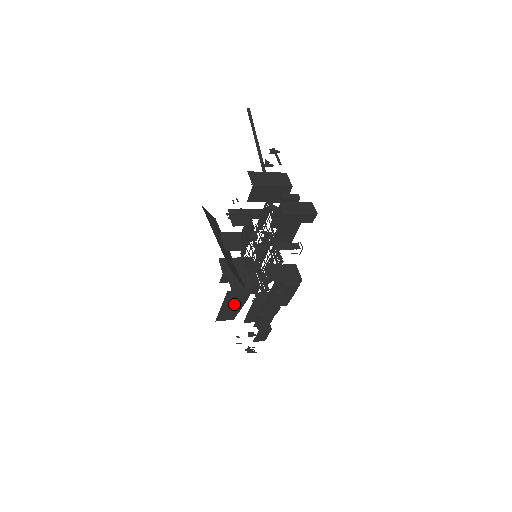
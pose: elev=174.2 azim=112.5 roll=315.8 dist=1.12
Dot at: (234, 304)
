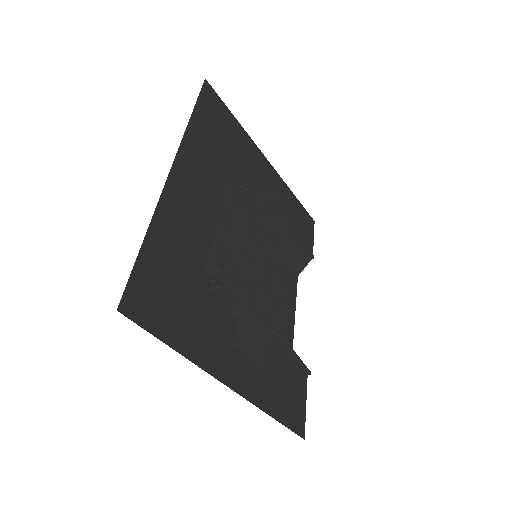
Dot at: occluded
